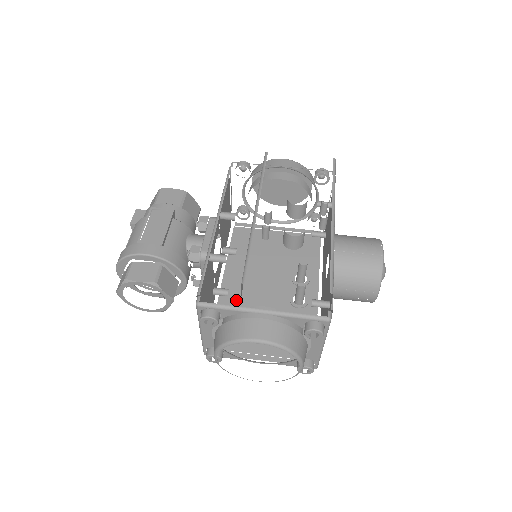
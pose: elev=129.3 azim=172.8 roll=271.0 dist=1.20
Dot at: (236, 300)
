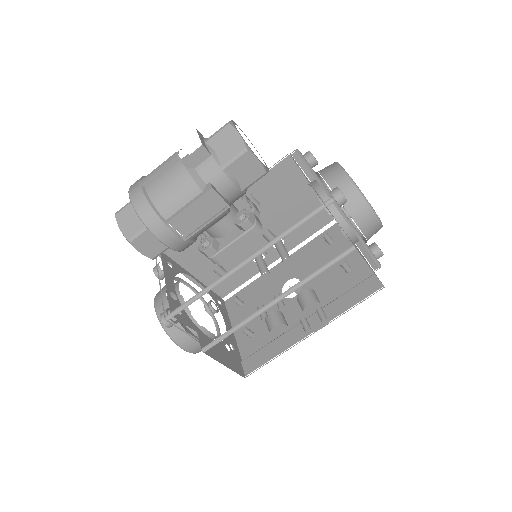
Dot at: occluded
